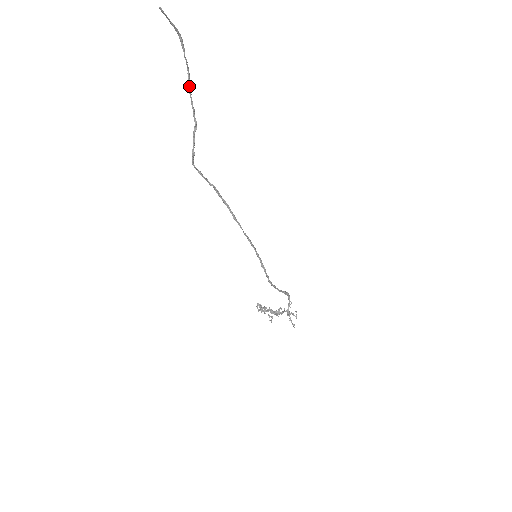
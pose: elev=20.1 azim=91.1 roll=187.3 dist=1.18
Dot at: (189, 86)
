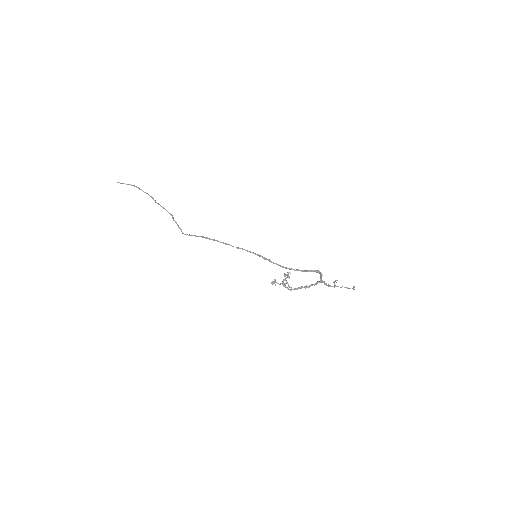
Dot at: (155, 202)
